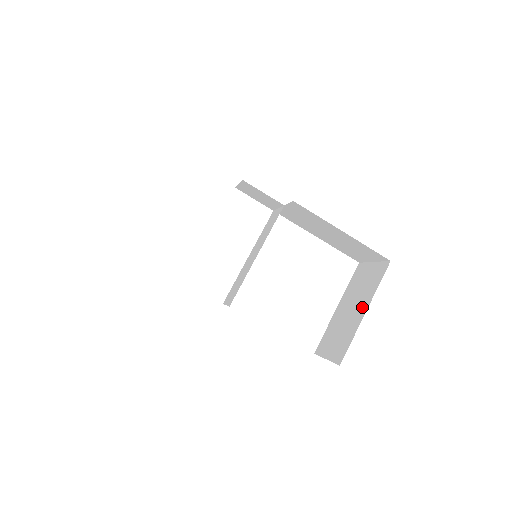
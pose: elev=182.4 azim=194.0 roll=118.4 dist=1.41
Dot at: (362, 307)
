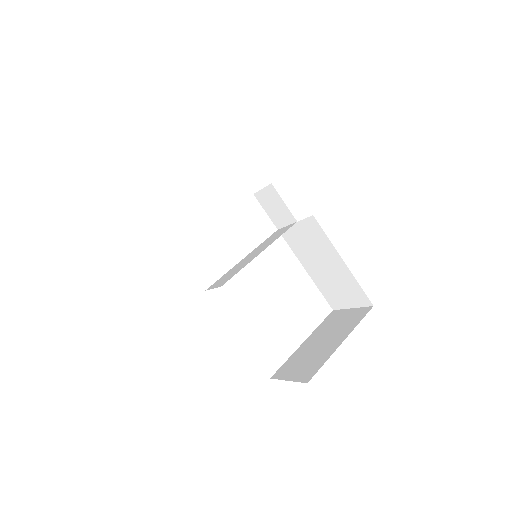
Dot at: (338, 339)
